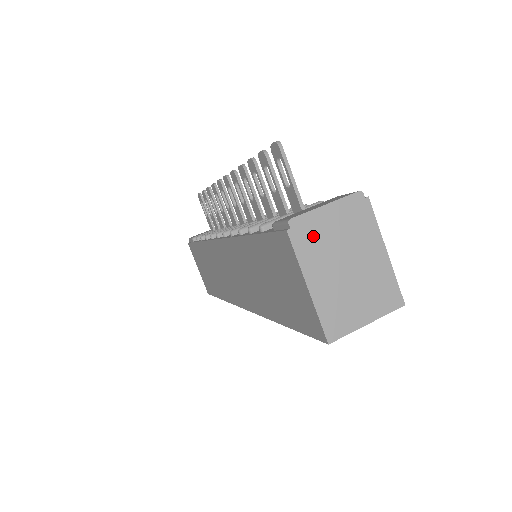
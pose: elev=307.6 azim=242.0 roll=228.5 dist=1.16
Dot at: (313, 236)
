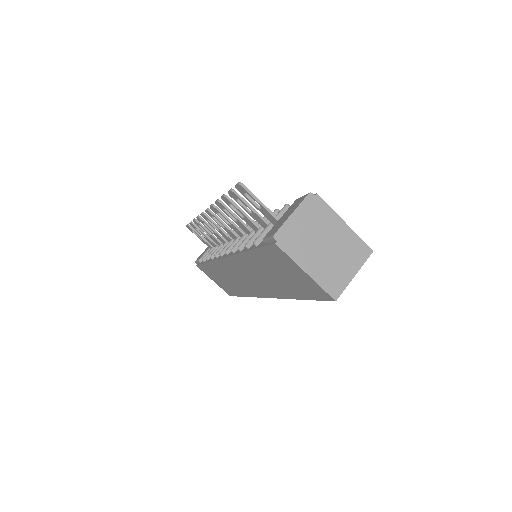
Dot at: (293, 238)
